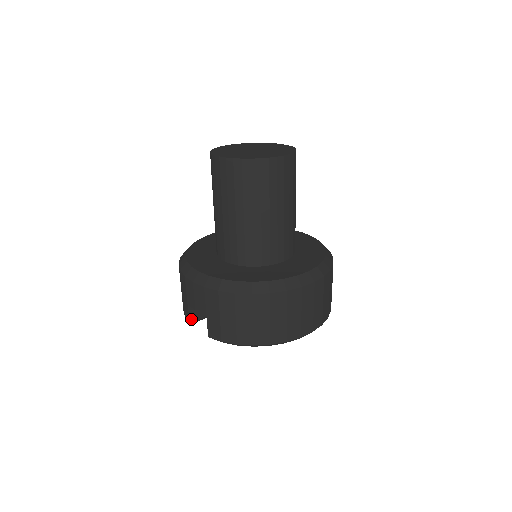
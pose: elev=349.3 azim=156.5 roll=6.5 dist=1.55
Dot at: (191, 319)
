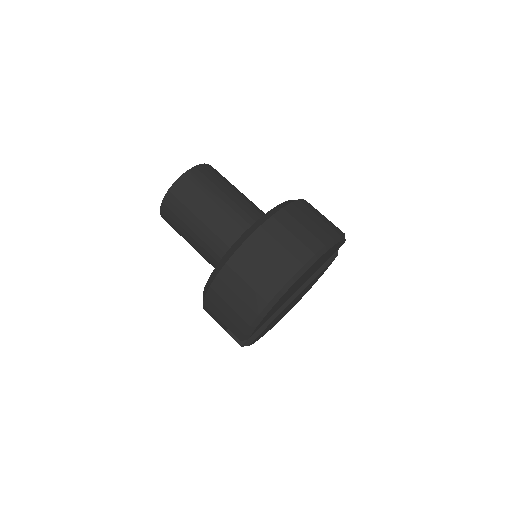
Dot at: (239, 341)
